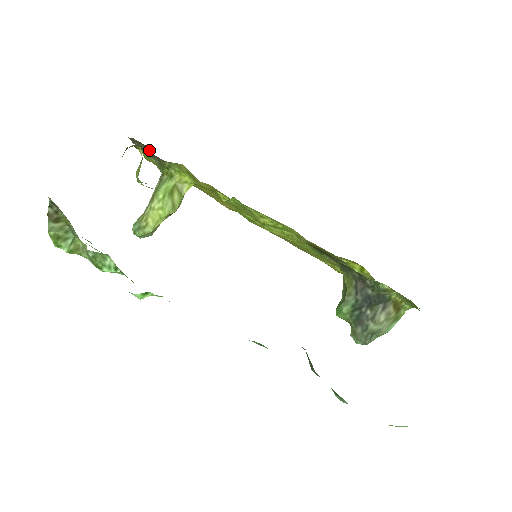
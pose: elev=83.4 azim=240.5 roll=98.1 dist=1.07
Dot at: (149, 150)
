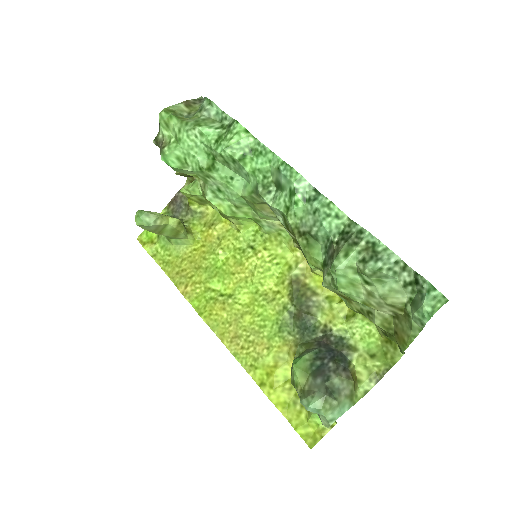
Dot at: occluded
